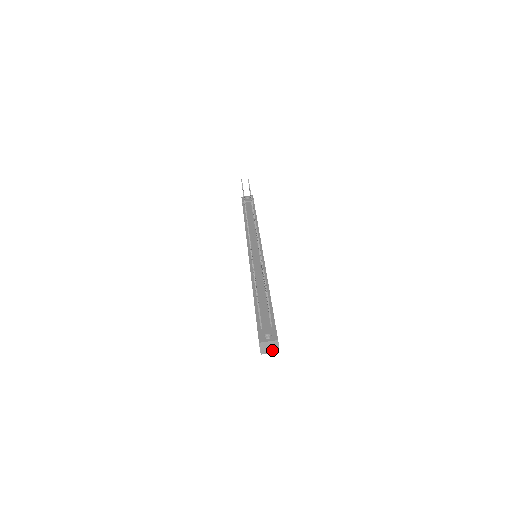
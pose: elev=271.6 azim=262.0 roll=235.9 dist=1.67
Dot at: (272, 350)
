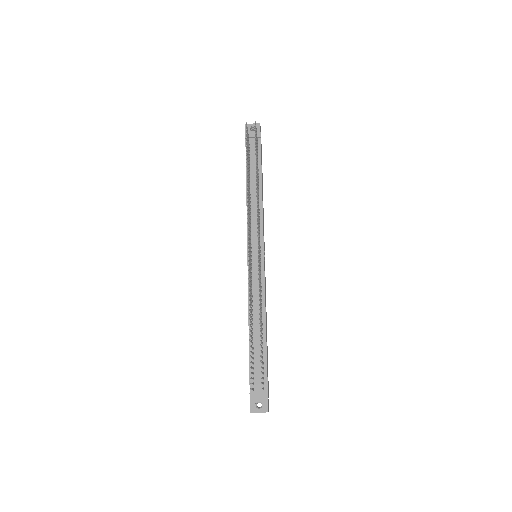
Dot at: occluded
